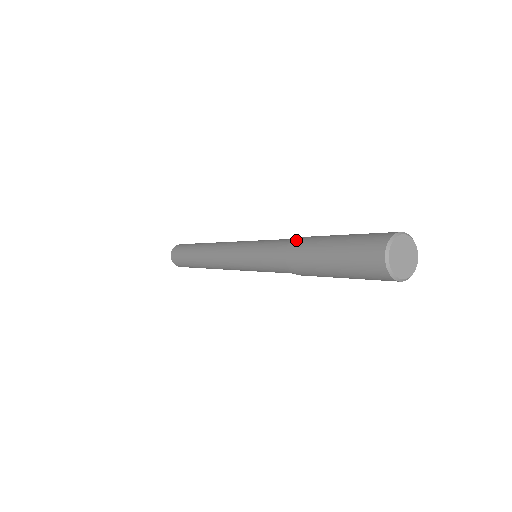
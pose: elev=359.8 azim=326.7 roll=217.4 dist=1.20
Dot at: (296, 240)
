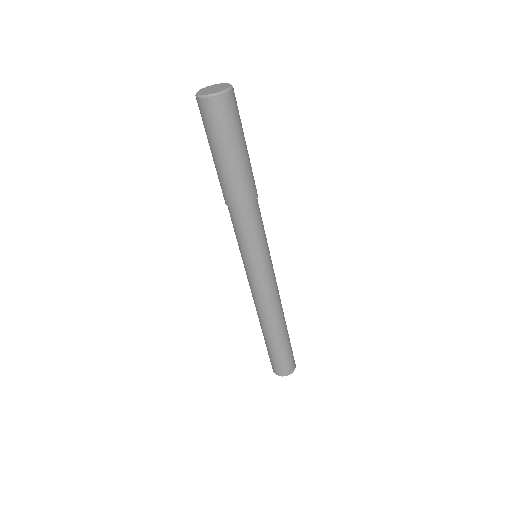
Dot at: occluded
